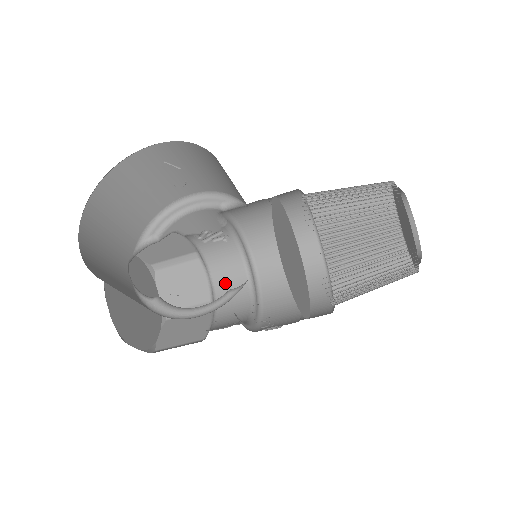
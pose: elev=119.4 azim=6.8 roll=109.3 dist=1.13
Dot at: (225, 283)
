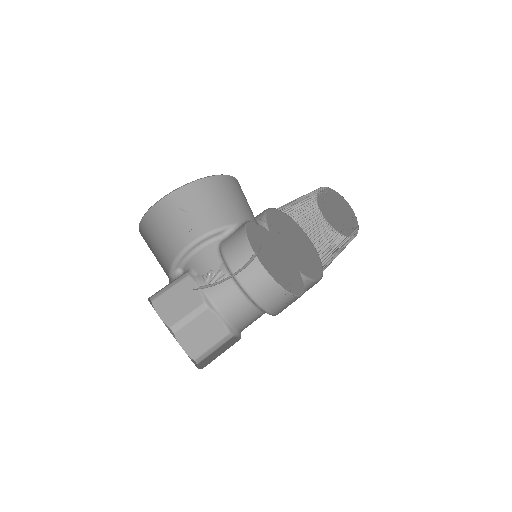
Dot at: (235, 314)
